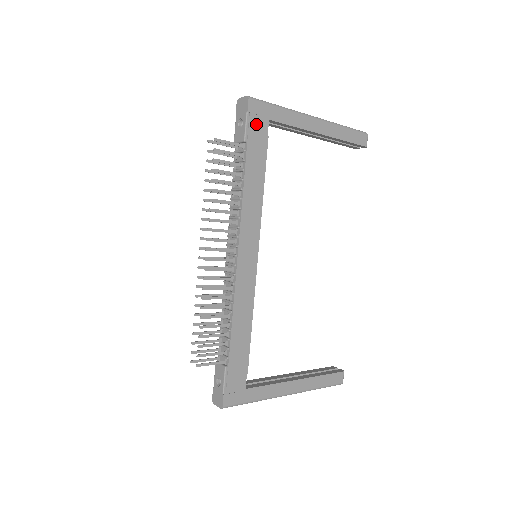
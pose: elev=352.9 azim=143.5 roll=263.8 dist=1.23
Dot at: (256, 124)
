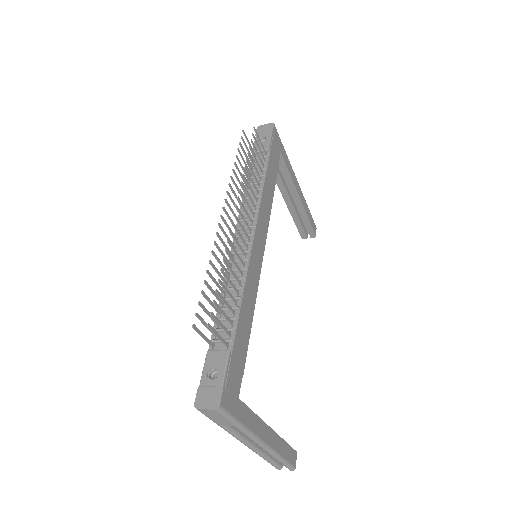
Dot at: (275, 145)
